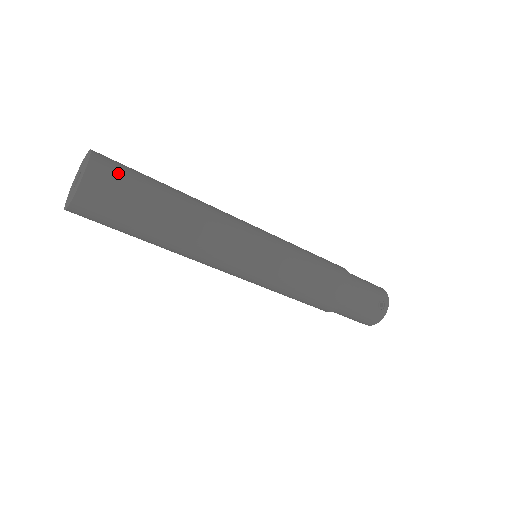
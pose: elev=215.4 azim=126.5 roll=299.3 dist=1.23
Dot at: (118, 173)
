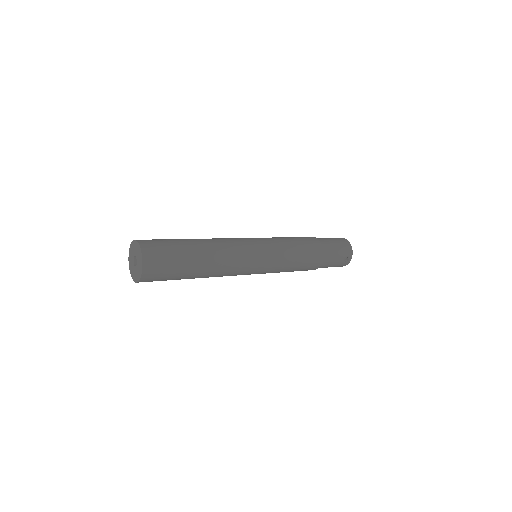
Dot at: (161, 260)
